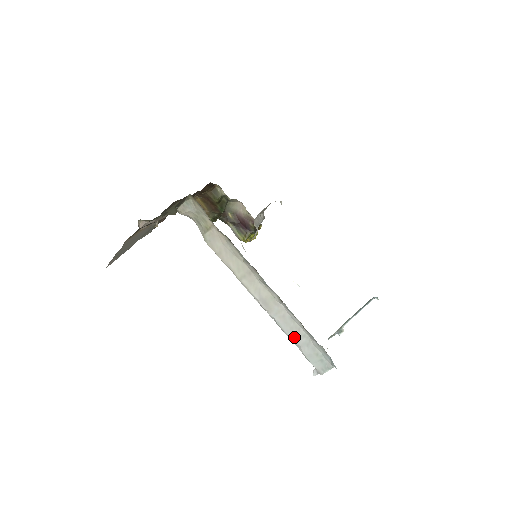
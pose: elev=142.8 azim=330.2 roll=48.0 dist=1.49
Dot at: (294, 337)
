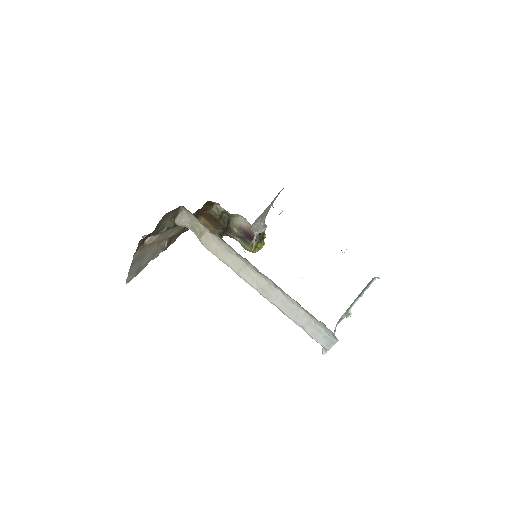
Dot at: (295, 318)
